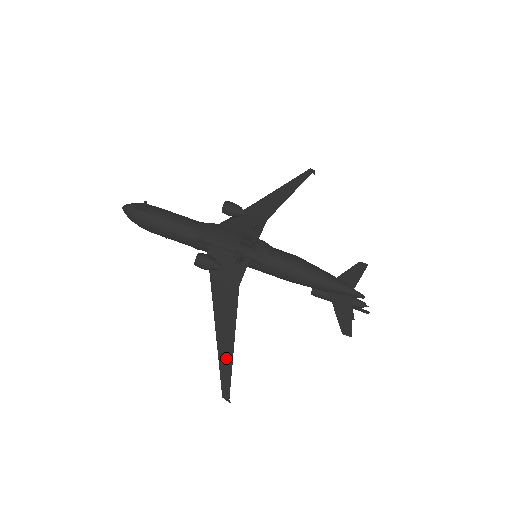
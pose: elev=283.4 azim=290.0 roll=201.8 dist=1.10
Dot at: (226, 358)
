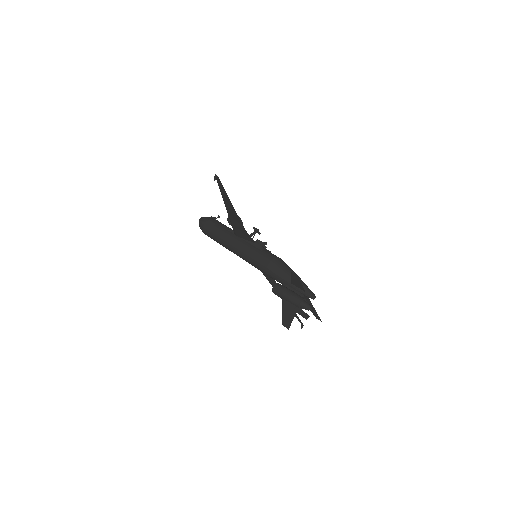
Dot at: (225, 193)
